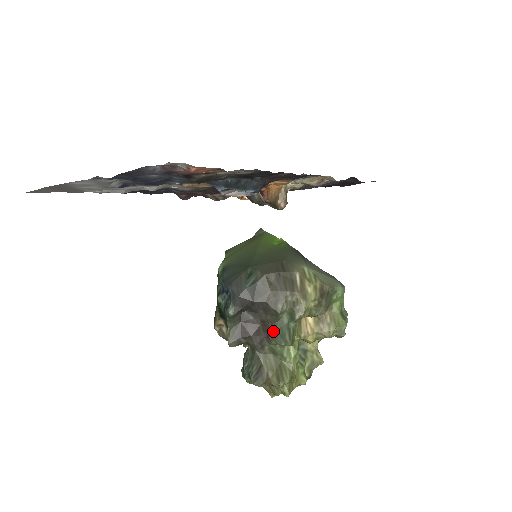
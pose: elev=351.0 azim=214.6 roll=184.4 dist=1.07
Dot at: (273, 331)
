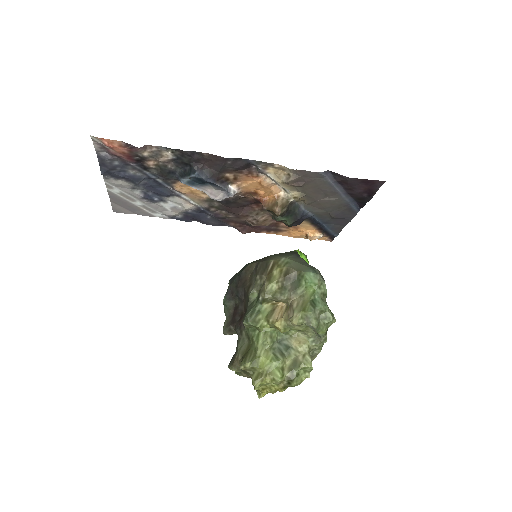
Dot at: (245, 314)
